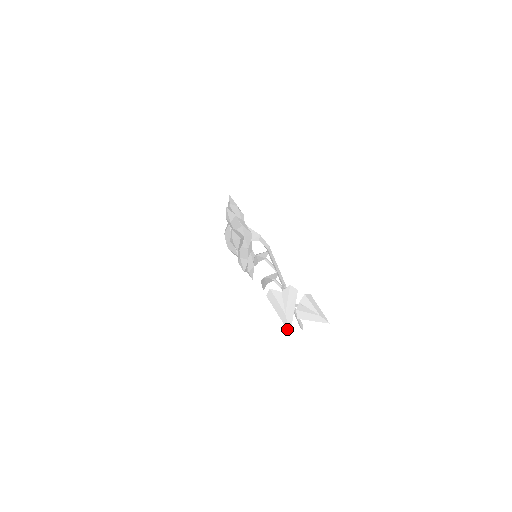
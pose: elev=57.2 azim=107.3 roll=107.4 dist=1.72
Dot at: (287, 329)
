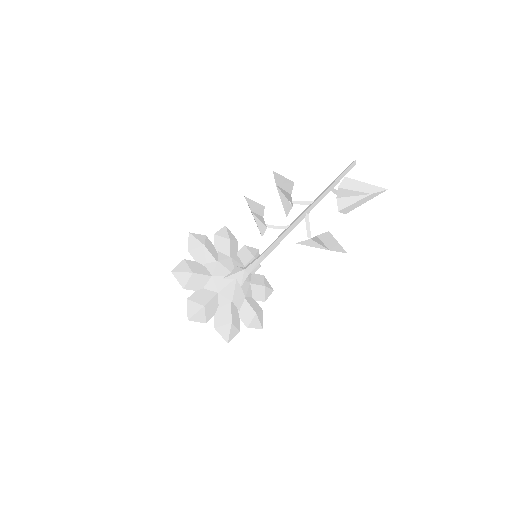
Dot at: occluded
